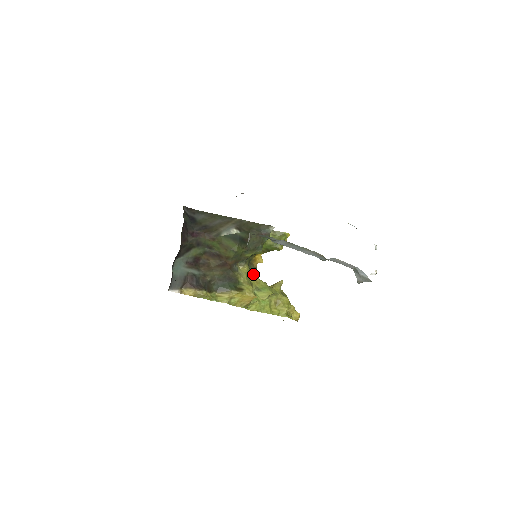
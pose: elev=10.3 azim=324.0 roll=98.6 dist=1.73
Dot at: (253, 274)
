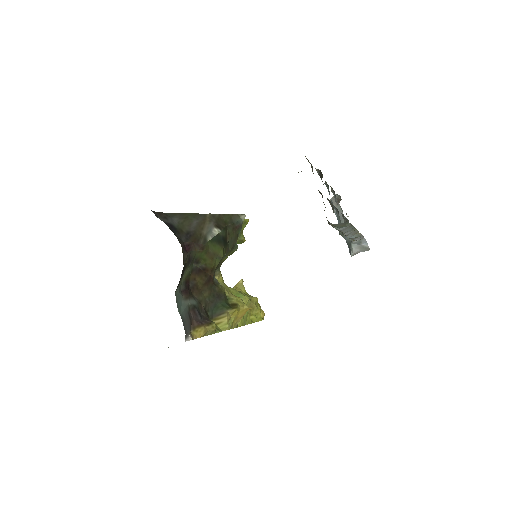
Dot at: occluded
